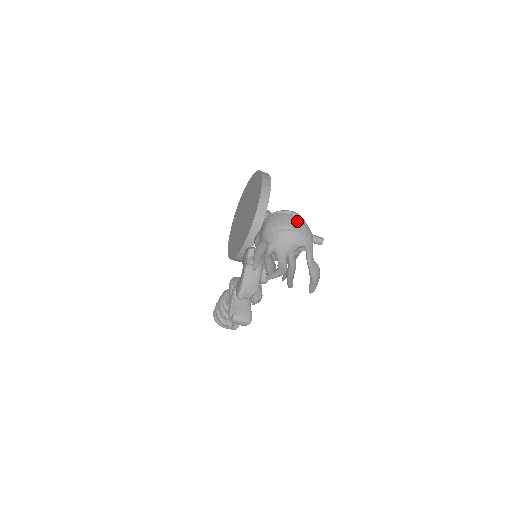
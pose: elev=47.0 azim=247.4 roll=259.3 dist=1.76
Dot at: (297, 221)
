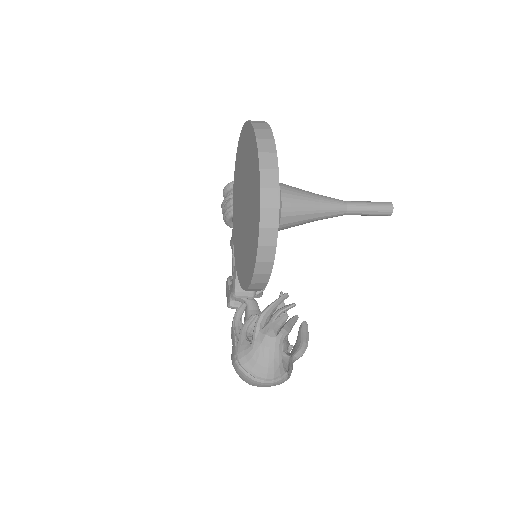
Dot at: (267, 386)
